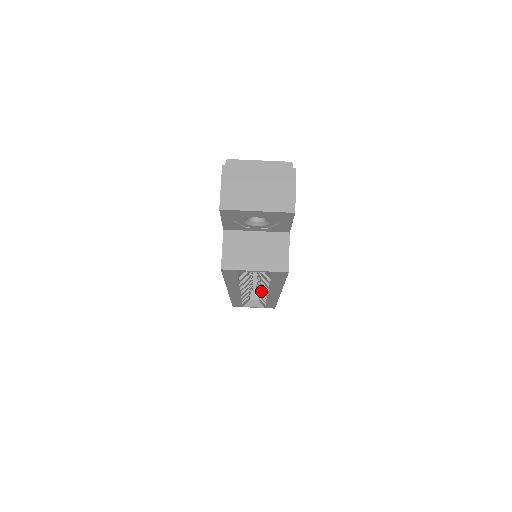
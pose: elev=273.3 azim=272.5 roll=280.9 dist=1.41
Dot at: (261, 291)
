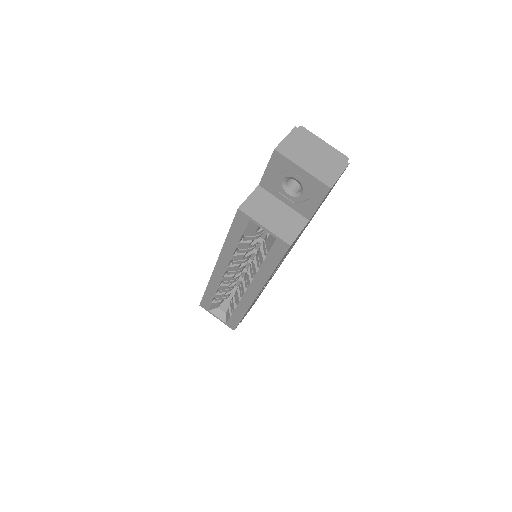
Dot at: (239, 292)
